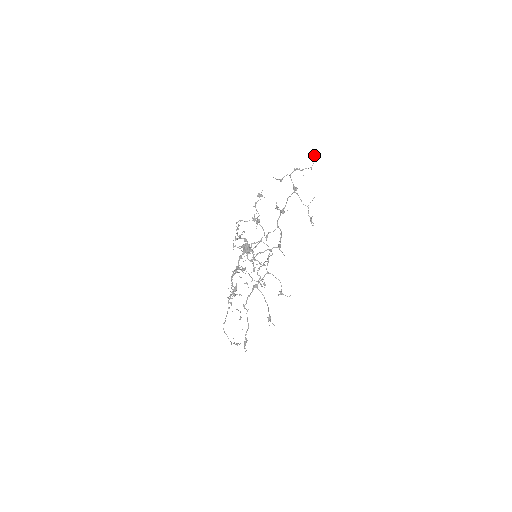
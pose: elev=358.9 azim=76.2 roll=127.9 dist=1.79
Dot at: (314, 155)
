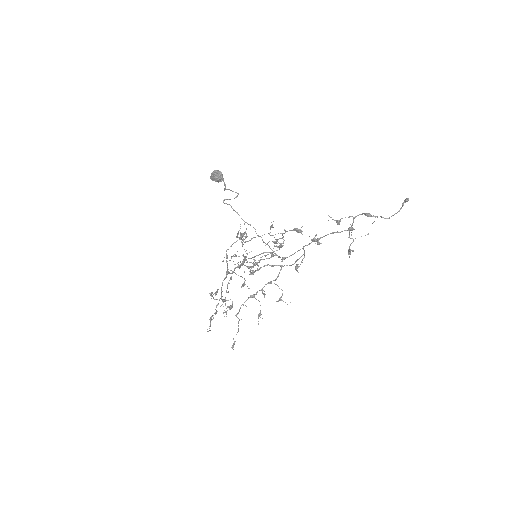
Dot at: (403, 204)
